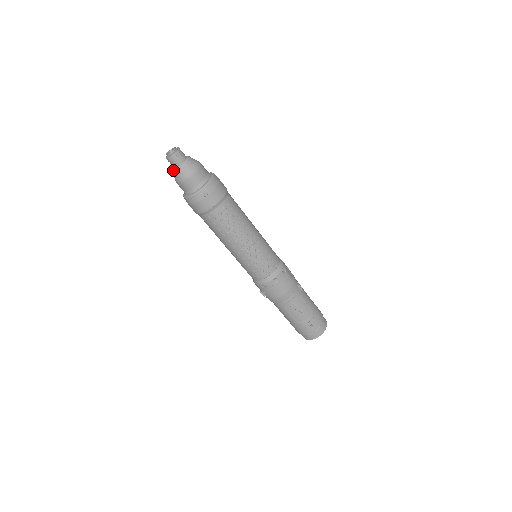
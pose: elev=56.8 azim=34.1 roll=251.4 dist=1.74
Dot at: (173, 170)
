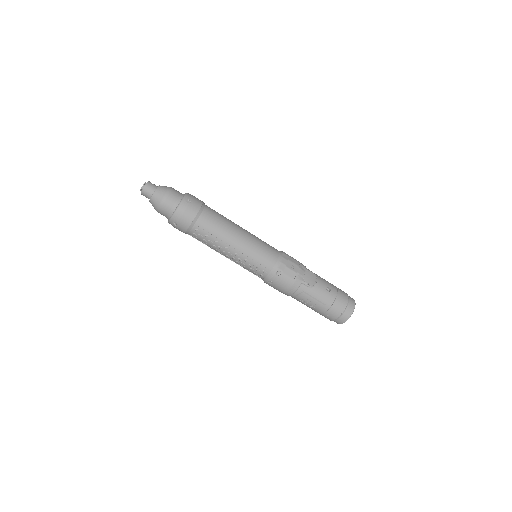
Dot at: occluded
